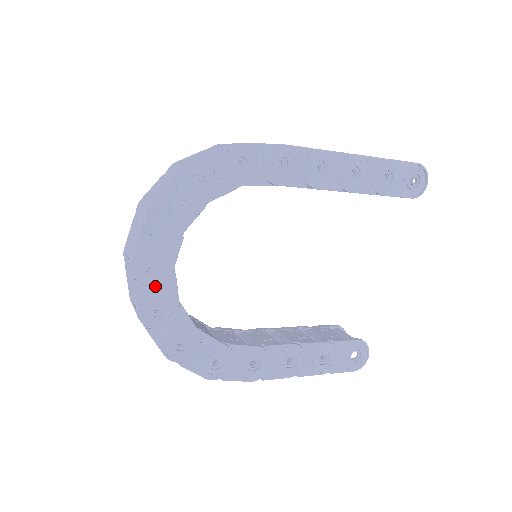
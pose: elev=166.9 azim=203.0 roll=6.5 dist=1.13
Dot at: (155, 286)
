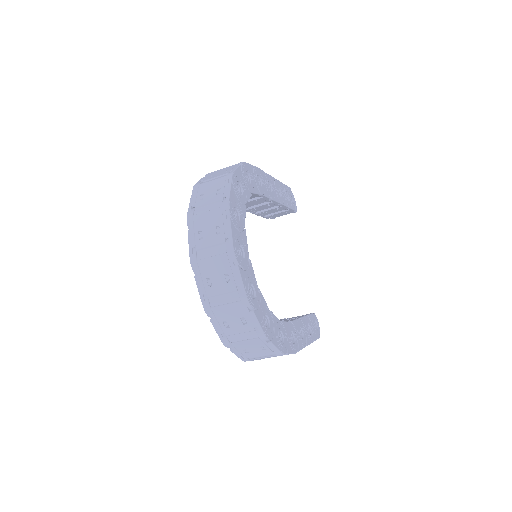
Dot at: (246, 270)
